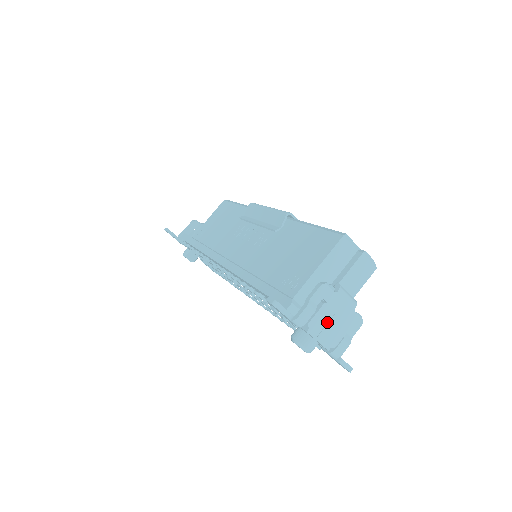
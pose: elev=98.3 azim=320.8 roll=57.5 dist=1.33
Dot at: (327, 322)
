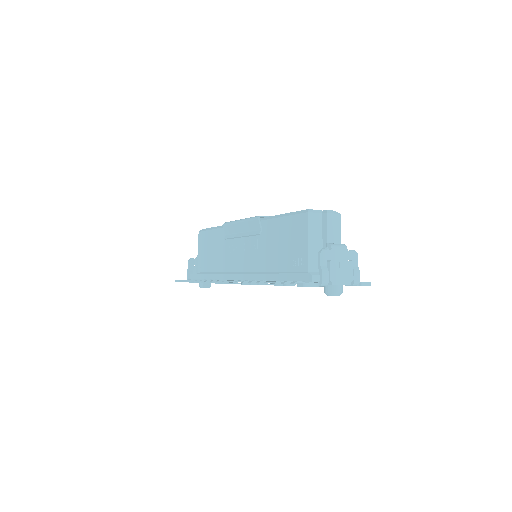
Dot at: (339, 270)
